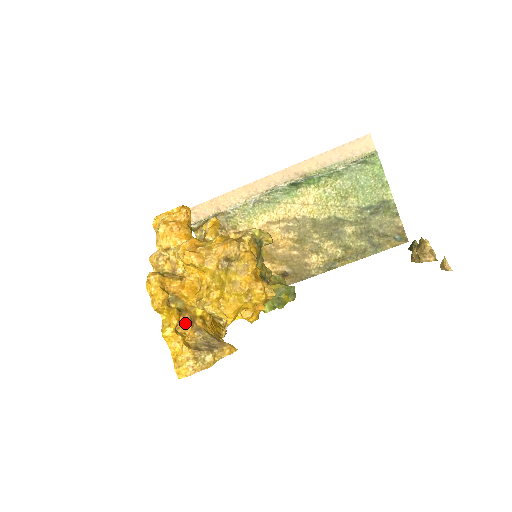
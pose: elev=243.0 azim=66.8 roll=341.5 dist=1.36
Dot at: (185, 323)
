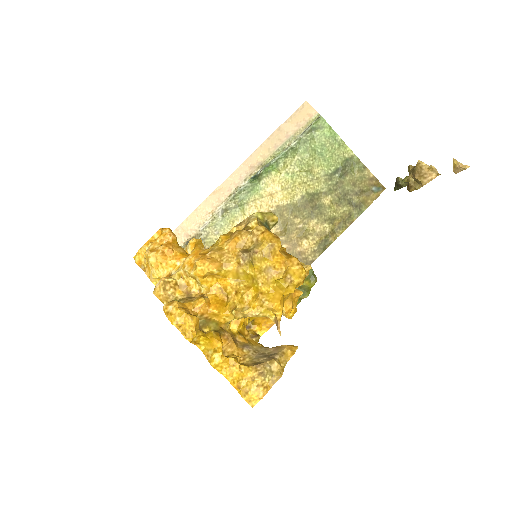
Dot at: (229, 343)
